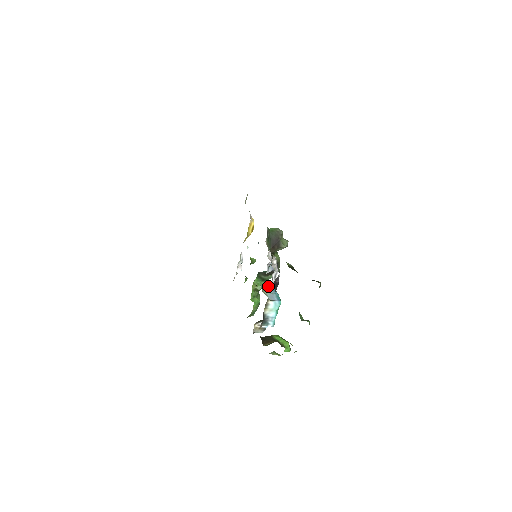
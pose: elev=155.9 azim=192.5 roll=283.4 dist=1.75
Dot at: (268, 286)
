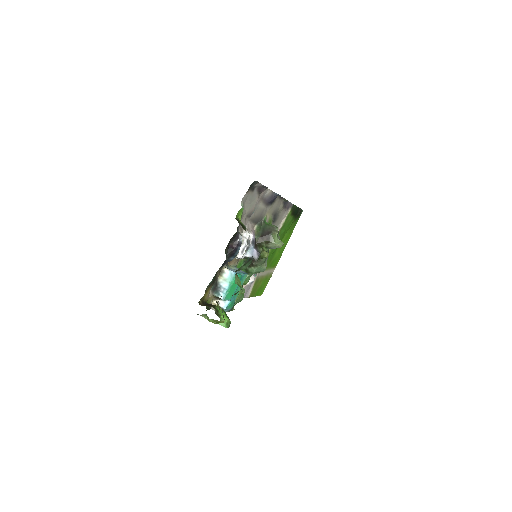
Dot at: (243, 271)
